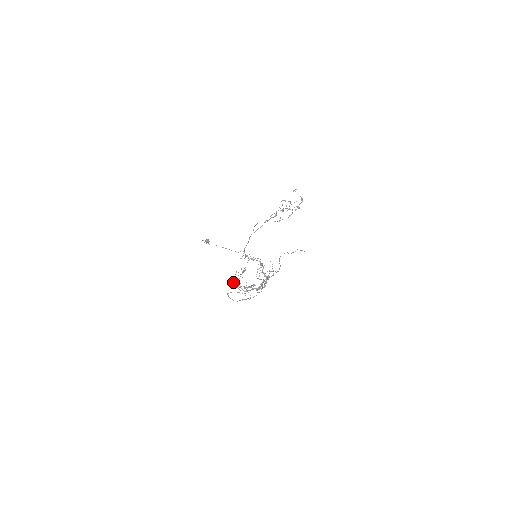
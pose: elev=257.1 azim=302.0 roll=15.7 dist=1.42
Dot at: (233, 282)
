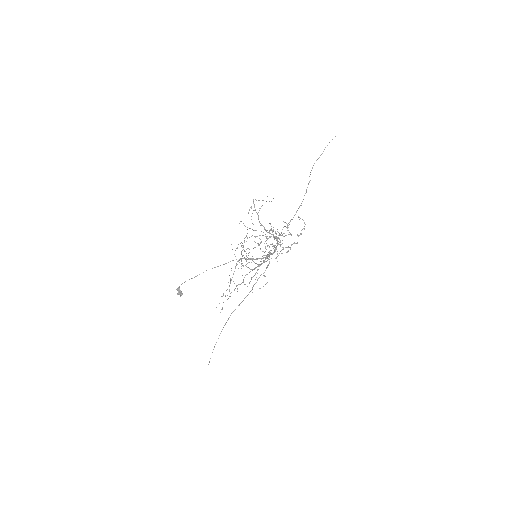
Dot at: (255, 199)
